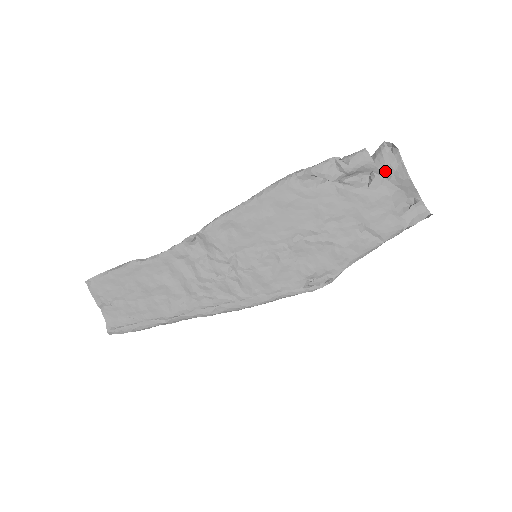
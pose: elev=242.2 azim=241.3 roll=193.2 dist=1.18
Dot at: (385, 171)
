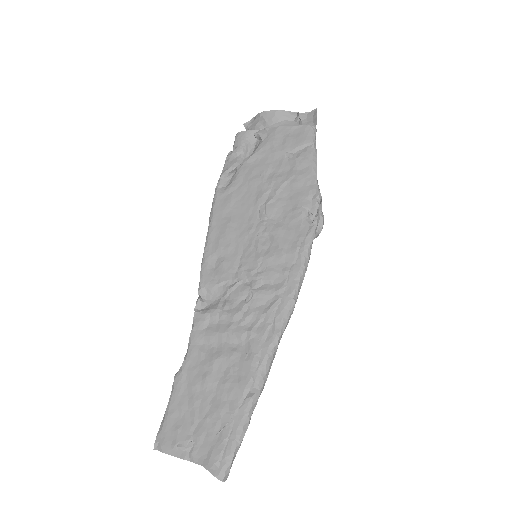
Dot at: (261, 127)
